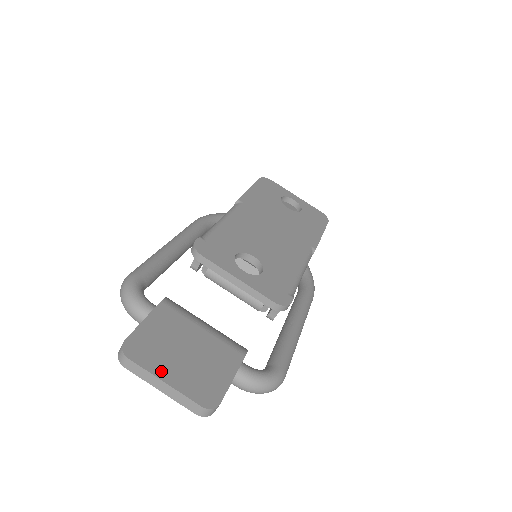
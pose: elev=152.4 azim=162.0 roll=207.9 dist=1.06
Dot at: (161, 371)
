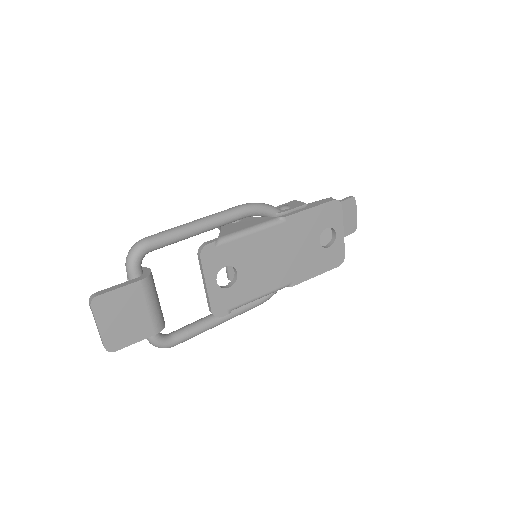
Dot at: (101, 321)
